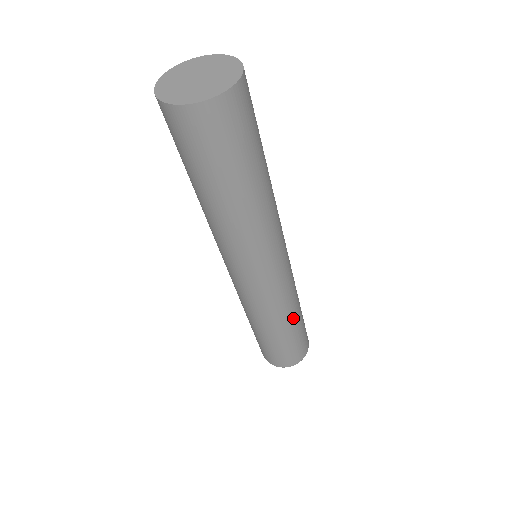
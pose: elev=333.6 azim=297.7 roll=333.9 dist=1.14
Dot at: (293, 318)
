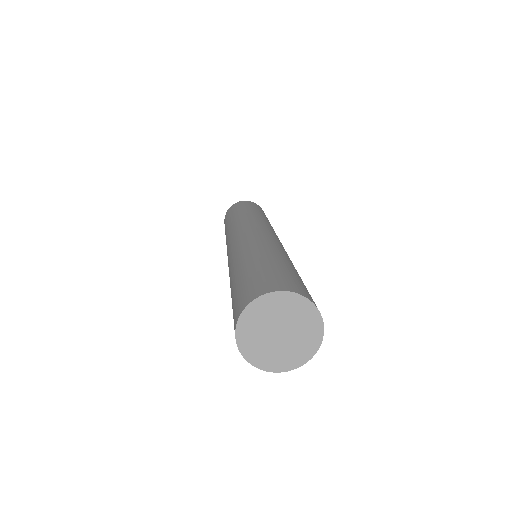
Dot at: occluded
